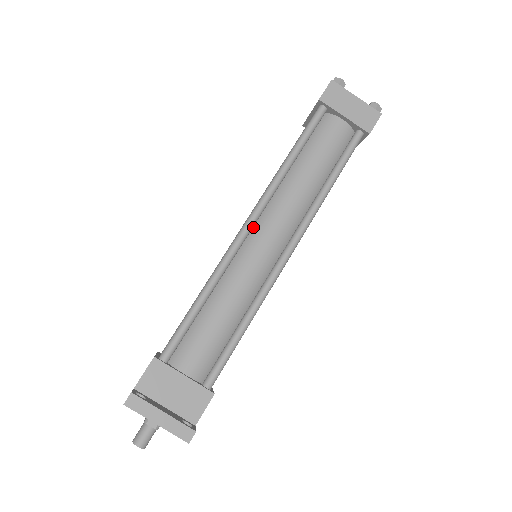
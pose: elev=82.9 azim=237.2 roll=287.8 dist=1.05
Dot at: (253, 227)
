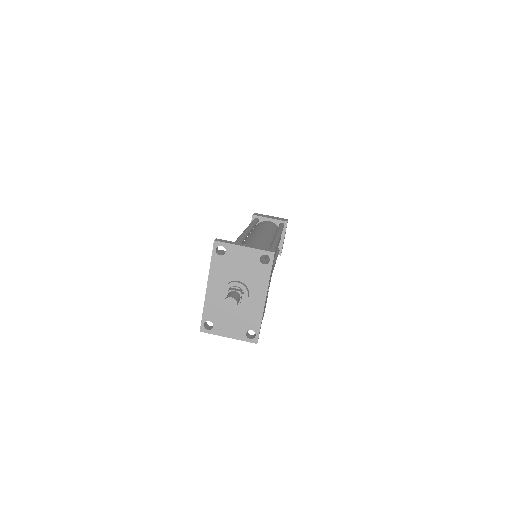
Dot at: (247, 238)
